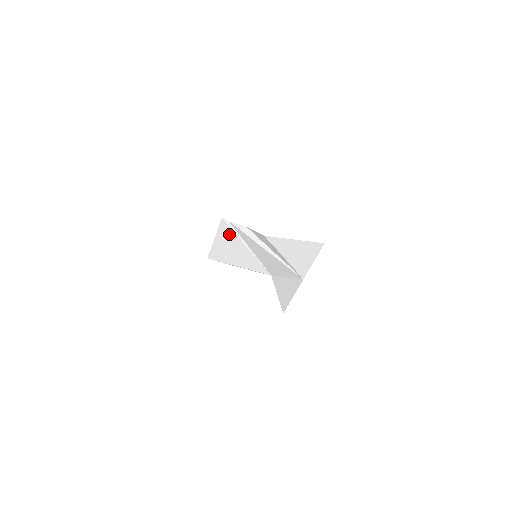
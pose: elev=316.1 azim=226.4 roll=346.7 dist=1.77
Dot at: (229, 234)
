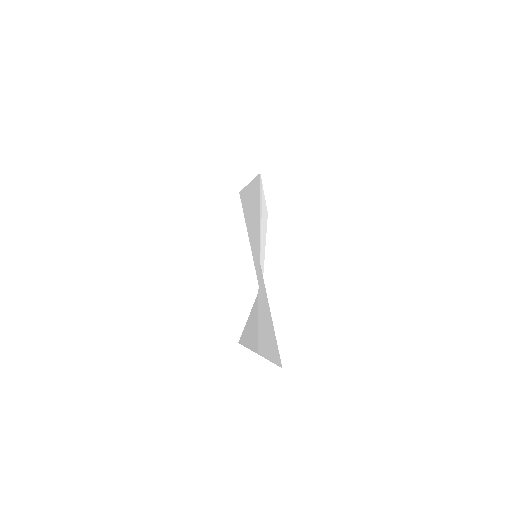
Dot at: (257, 198)
